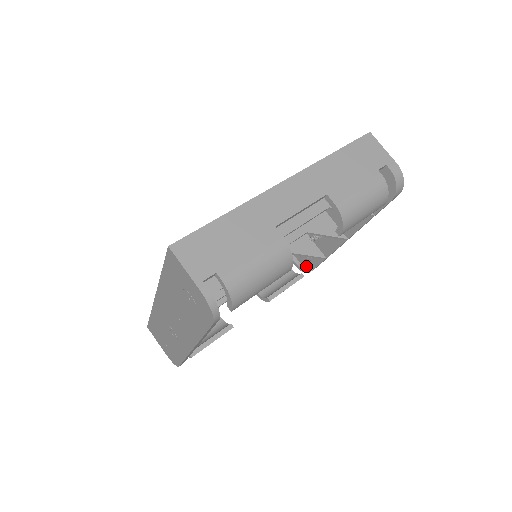
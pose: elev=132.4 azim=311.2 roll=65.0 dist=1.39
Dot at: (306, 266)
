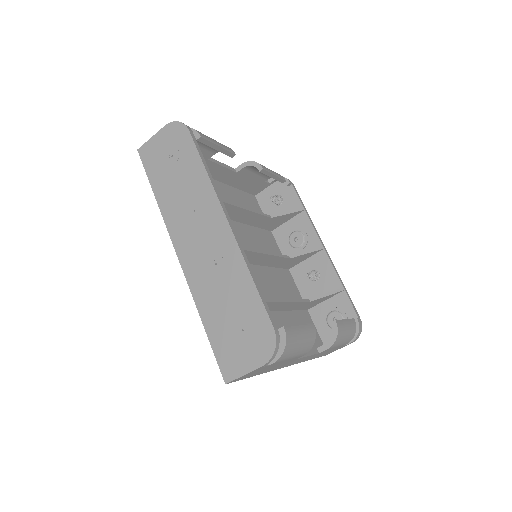
Dot at: occluded
